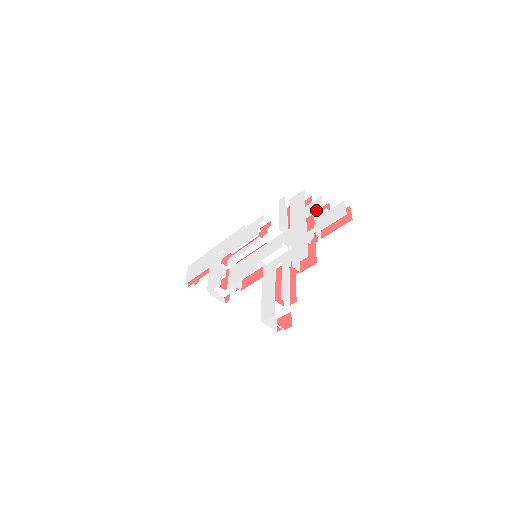
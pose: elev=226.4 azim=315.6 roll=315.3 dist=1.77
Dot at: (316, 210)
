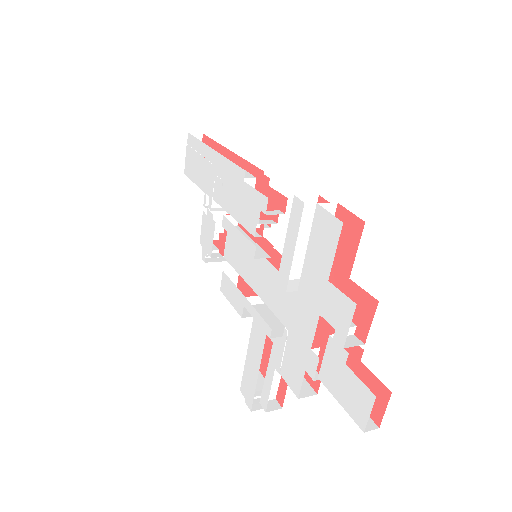
Dot at: (336, 327)
